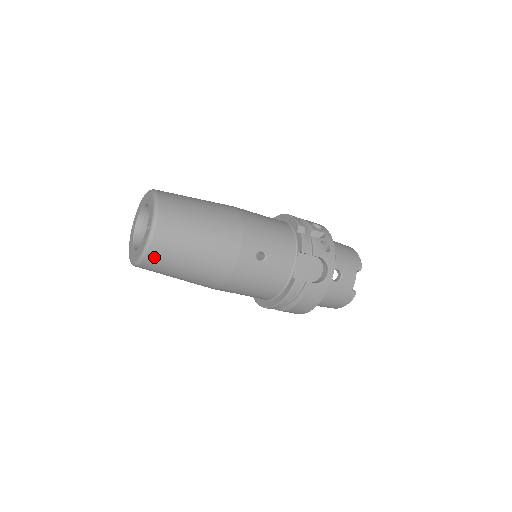
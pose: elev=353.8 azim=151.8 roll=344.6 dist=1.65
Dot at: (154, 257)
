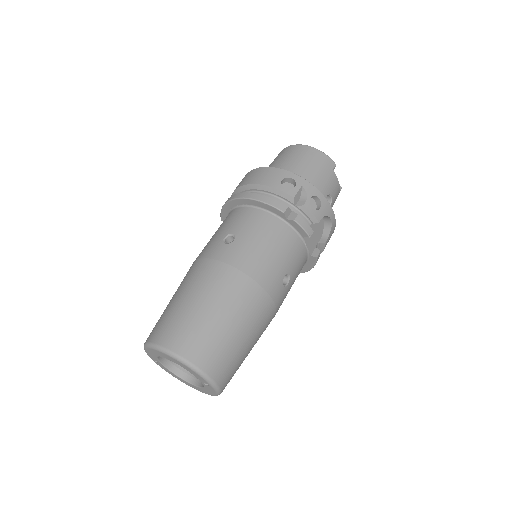
Dot at: occluded
